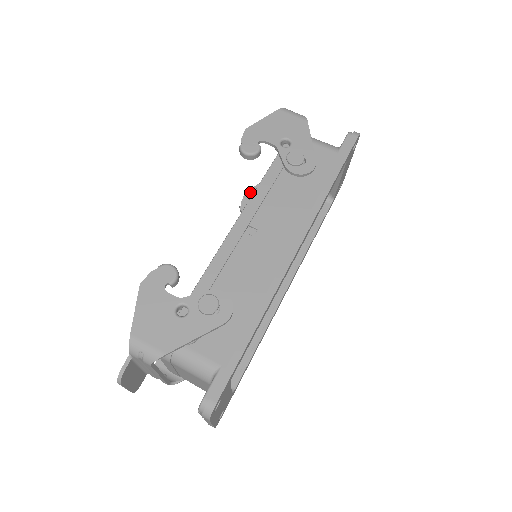
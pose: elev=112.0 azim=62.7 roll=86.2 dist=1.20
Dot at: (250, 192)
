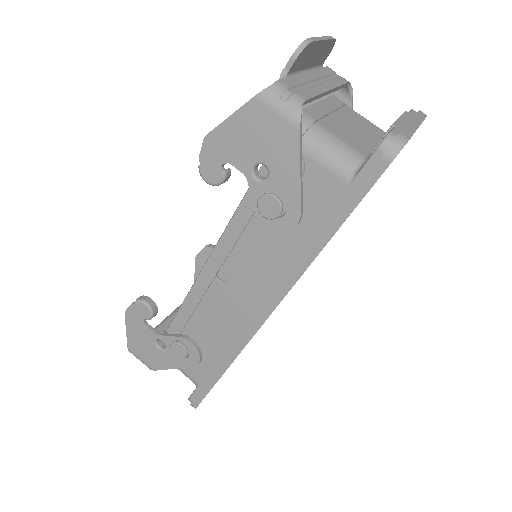
Dot at: occluded
